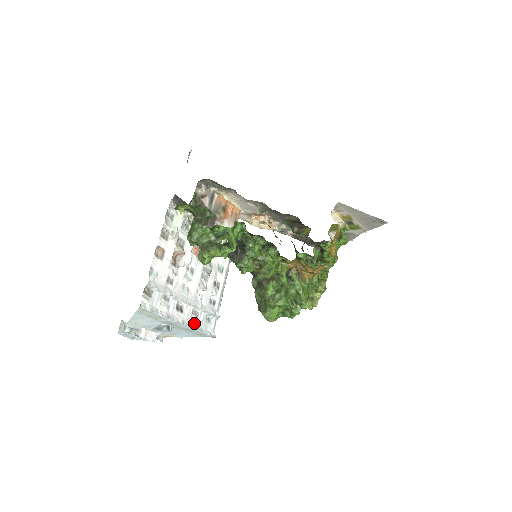
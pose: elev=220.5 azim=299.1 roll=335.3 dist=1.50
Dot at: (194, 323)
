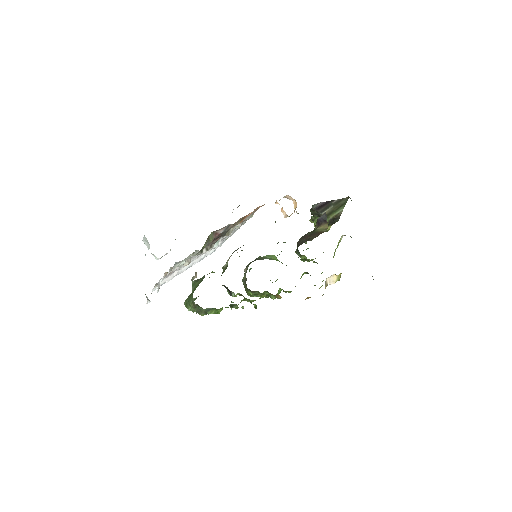
Dot at: occluded
